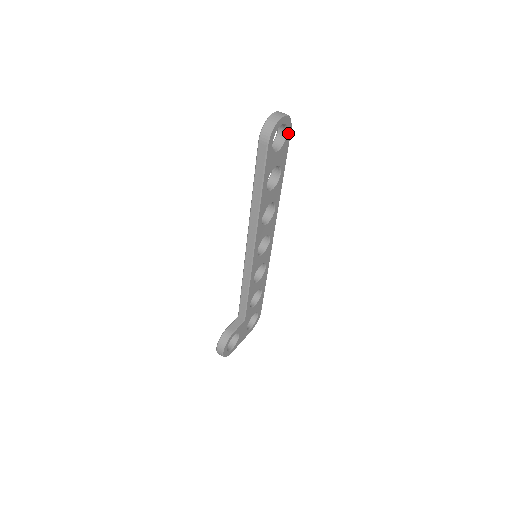
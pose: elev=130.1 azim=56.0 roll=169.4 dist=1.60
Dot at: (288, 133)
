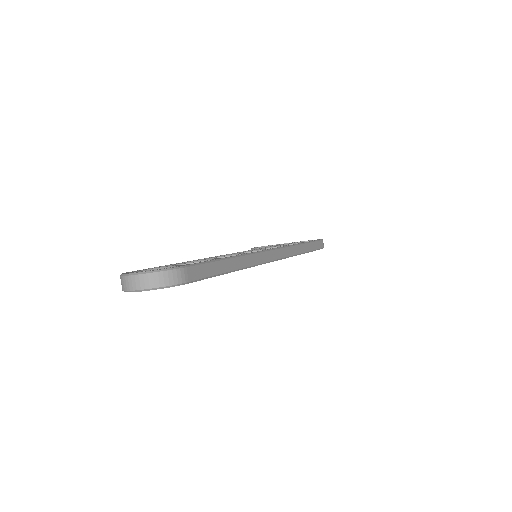
Dot at: occluded
